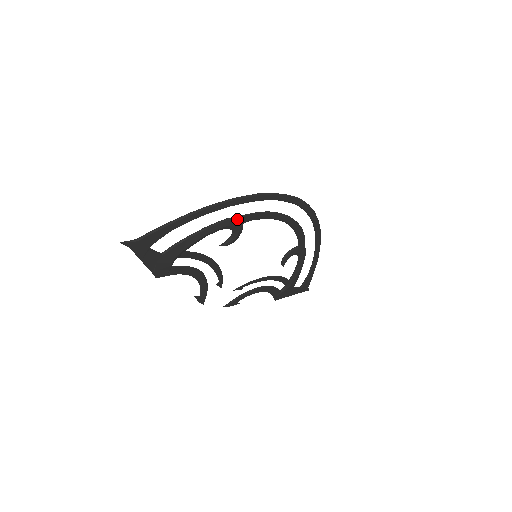
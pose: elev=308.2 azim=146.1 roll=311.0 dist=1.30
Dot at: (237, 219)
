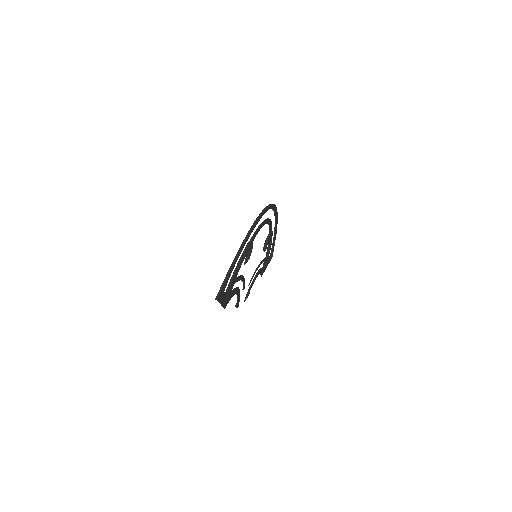
Dot at: (251, 241)
